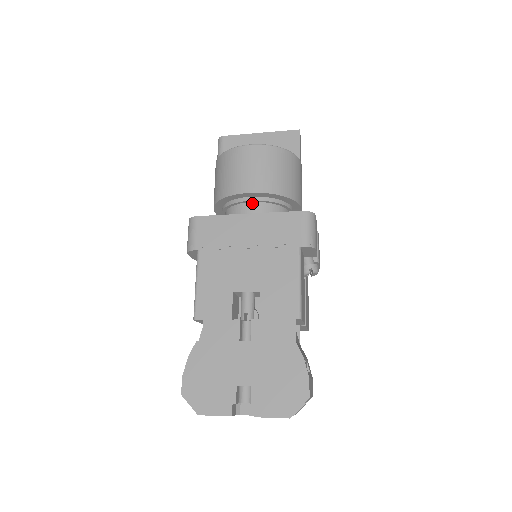
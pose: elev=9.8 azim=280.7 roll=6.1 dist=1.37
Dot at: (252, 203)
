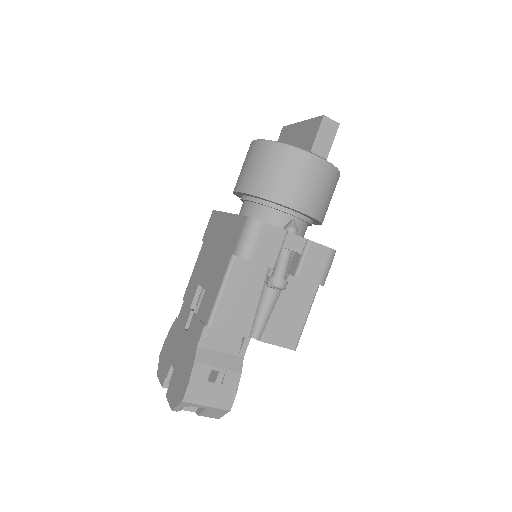
Dot at: (246, 202)
